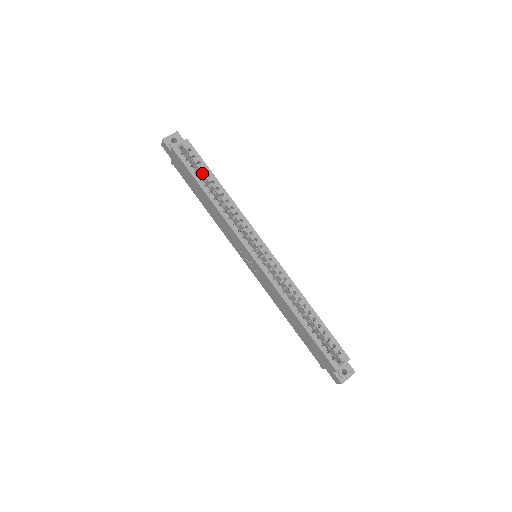
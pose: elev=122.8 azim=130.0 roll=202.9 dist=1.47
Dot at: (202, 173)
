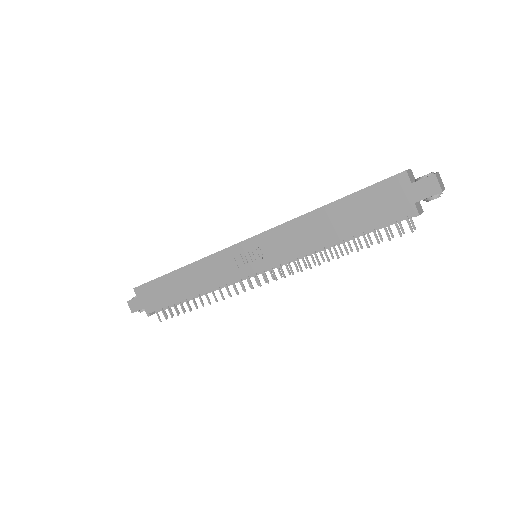
Dot at: occluded
